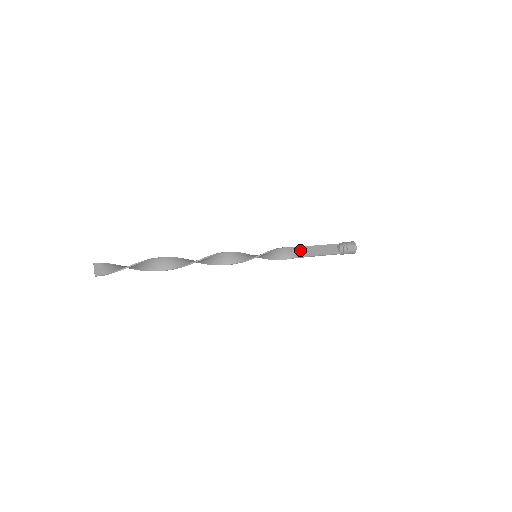
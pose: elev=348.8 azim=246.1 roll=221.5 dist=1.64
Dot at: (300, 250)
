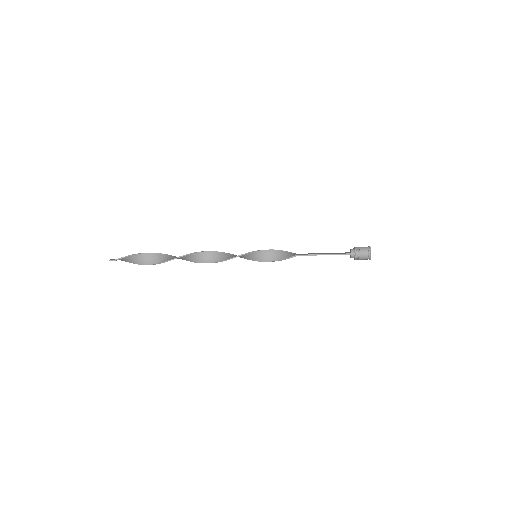
Dot at: occluded
